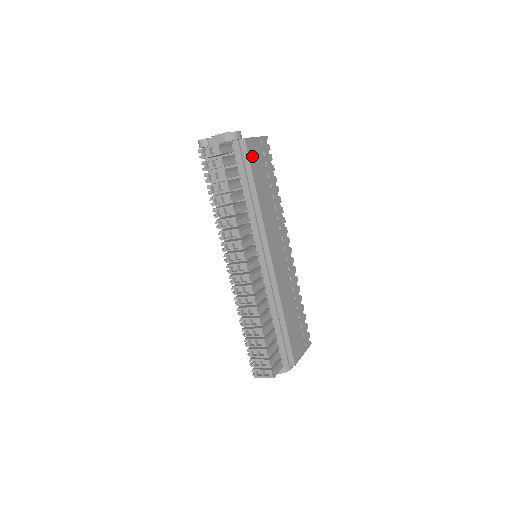
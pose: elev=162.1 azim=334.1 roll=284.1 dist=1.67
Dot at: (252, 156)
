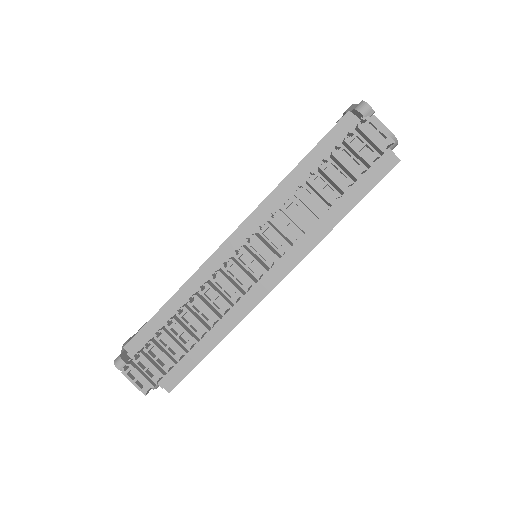
Dot at: occluded
